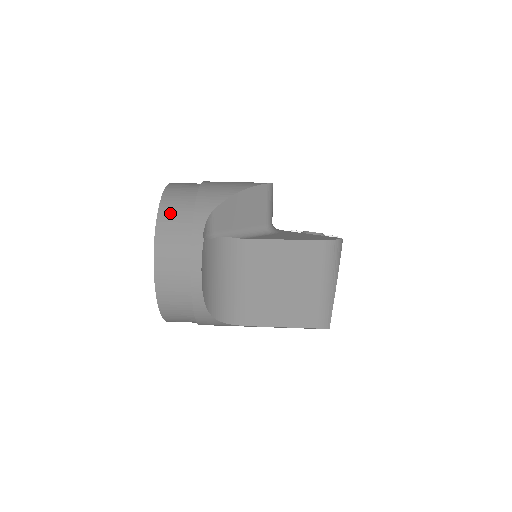
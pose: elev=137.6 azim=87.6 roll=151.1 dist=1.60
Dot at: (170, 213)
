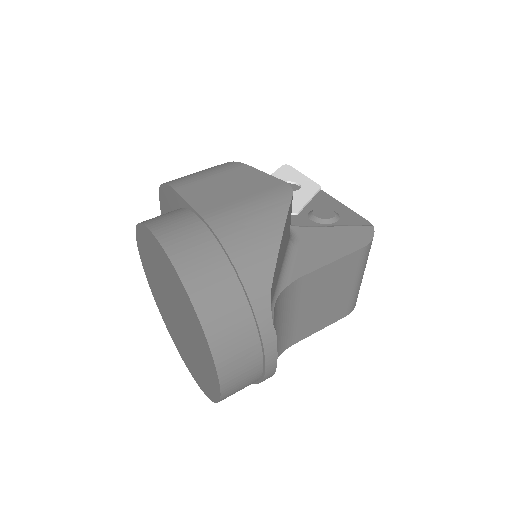
Dot at: (218, 316)
